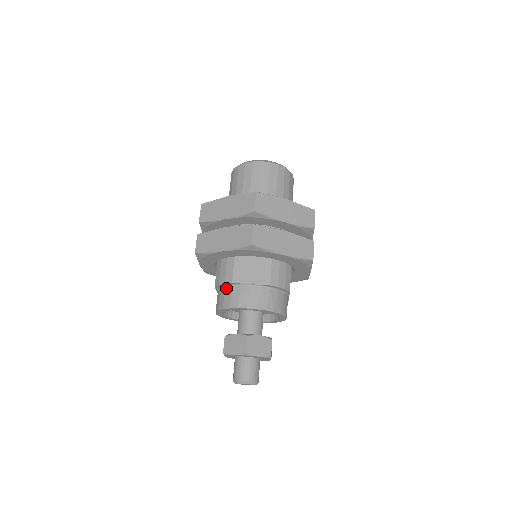
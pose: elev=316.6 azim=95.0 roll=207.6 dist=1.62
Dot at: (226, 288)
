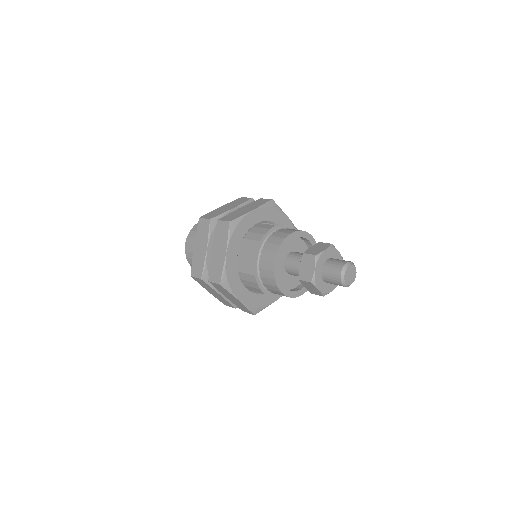
Dot at: (272, 235)
